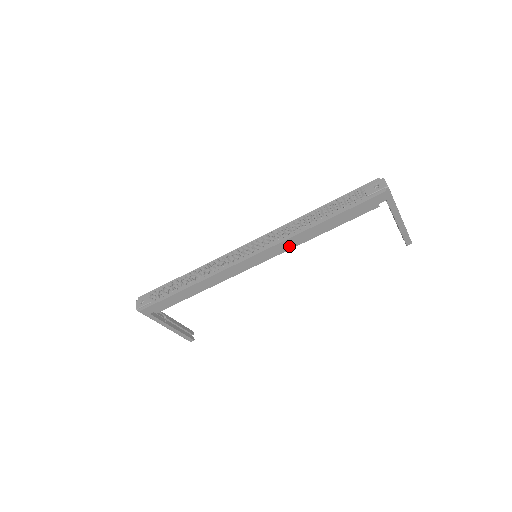
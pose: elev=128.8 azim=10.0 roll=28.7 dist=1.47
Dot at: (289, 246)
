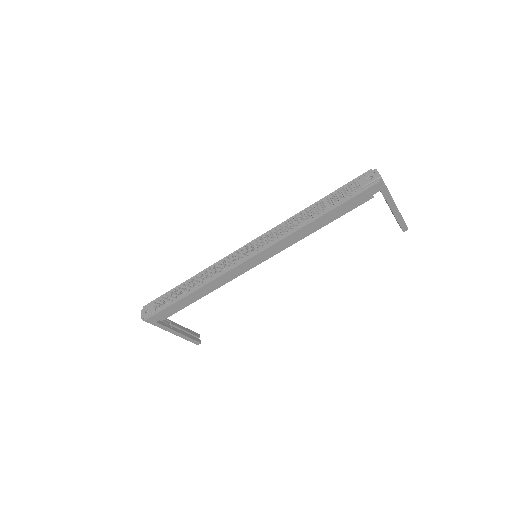
Dot at: (288, 244)
